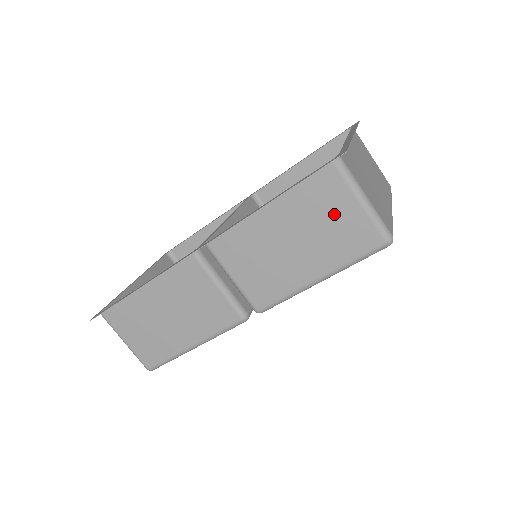
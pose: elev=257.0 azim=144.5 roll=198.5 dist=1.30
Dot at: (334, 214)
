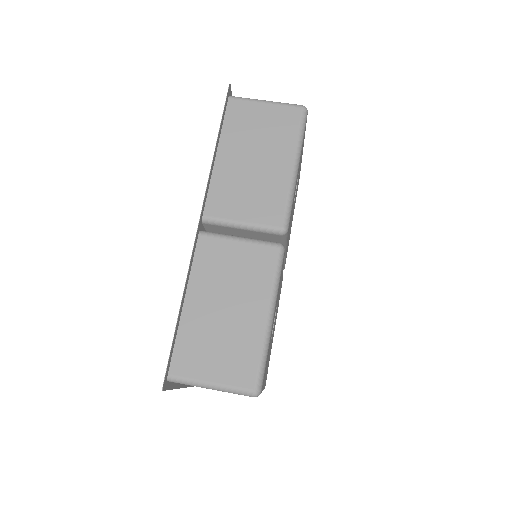
Dot at: (259, 121)
